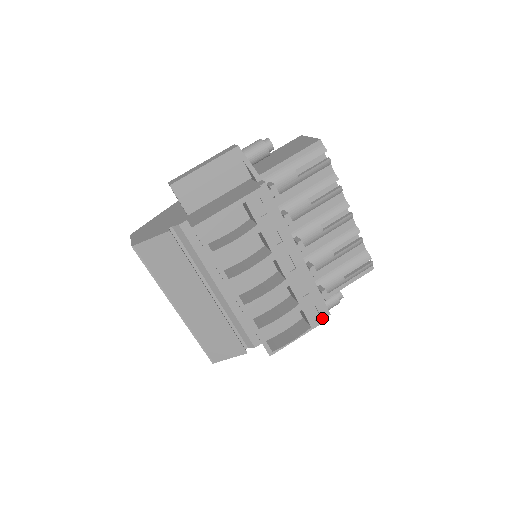
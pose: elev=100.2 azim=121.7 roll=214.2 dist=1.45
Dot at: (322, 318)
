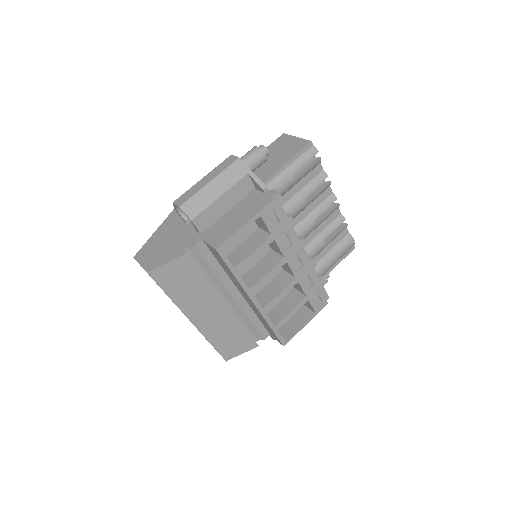
Dot at: (324, 303)
